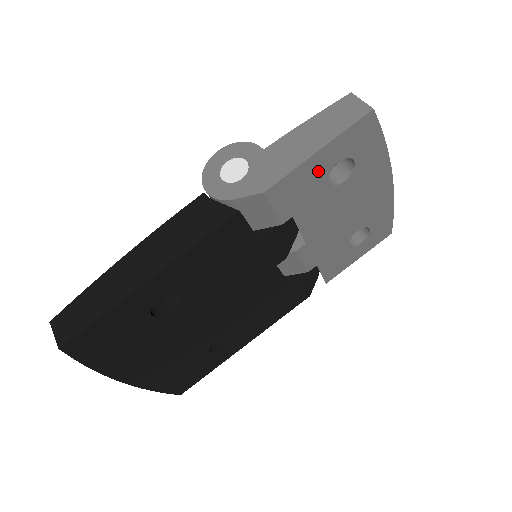
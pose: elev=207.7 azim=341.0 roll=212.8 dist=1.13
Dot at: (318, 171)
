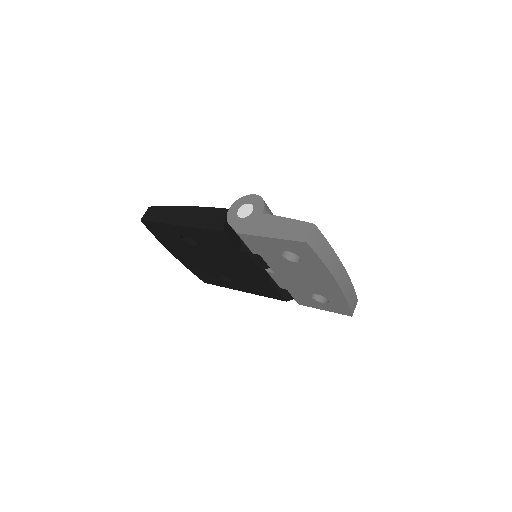
Dot at: (273, 246)
